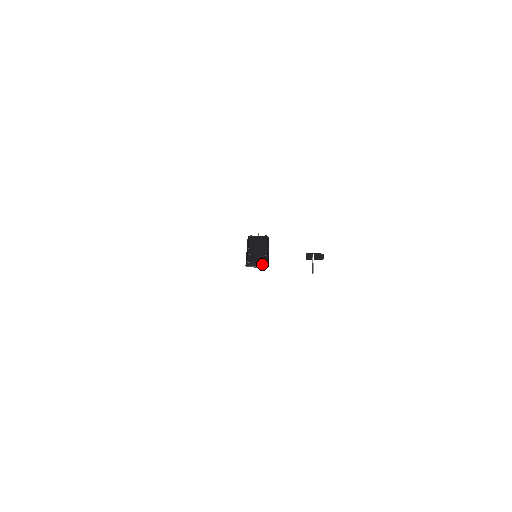
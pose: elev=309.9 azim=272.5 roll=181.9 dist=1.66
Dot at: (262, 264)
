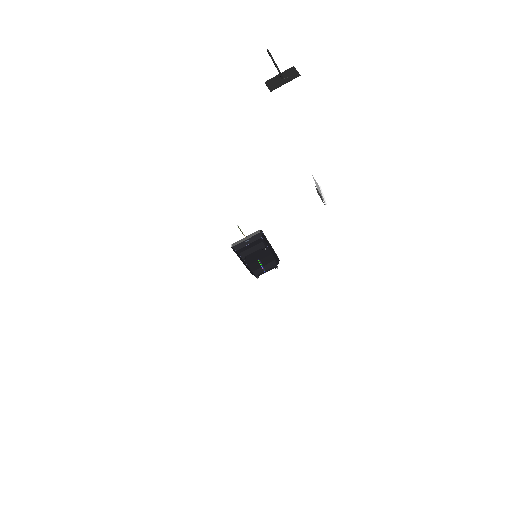
Dot at: occluded
